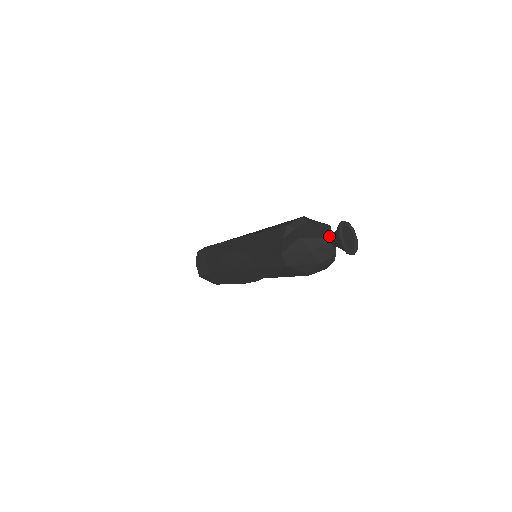
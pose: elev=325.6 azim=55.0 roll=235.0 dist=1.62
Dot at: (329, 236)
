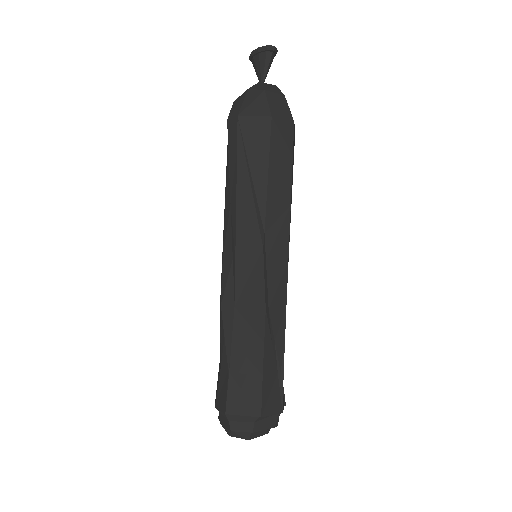
Dot at: occluded
